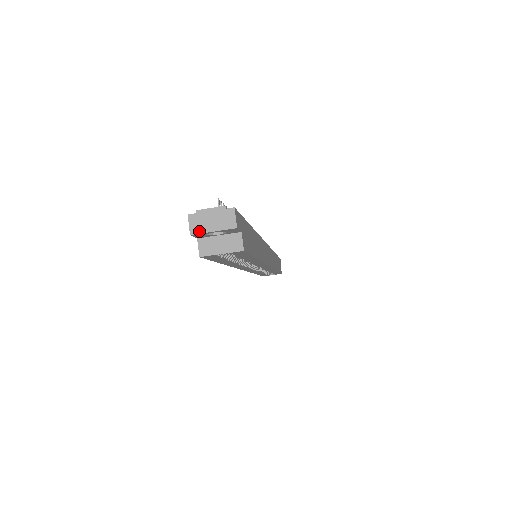
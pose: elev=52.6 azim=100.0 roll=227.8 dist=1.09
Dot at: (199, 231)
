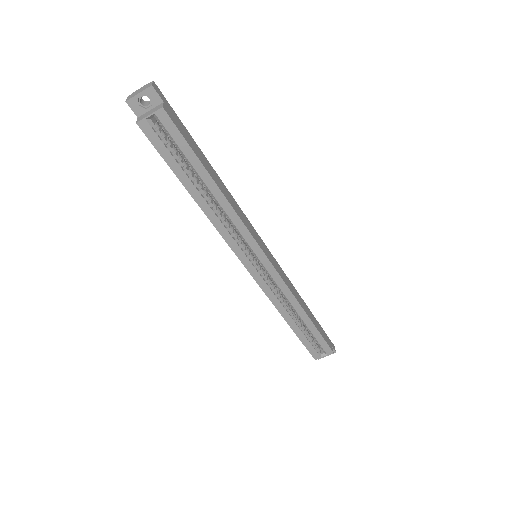
Dot at: (131, 98)
